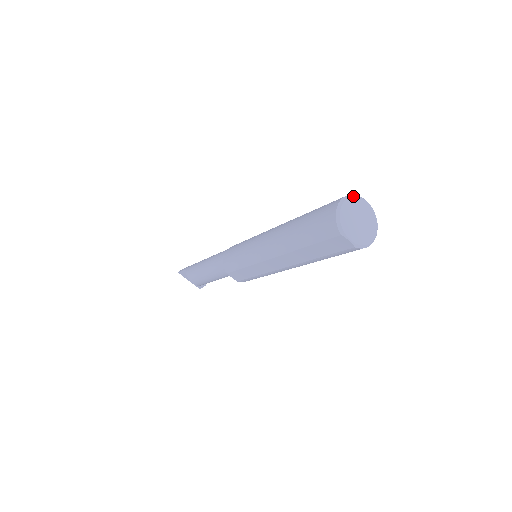
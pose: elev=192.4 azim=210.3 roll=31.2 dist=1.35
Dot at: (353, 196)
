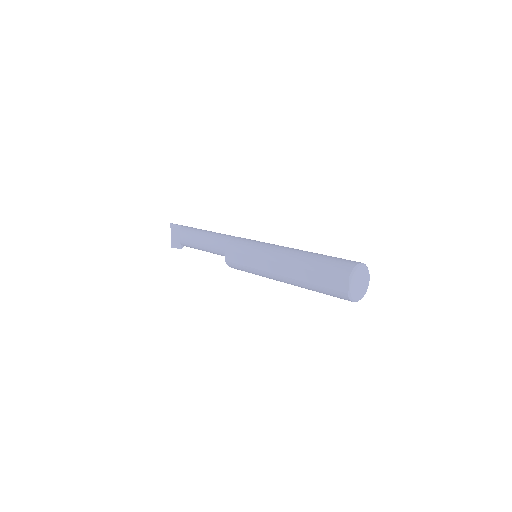
Dot at: occluded
